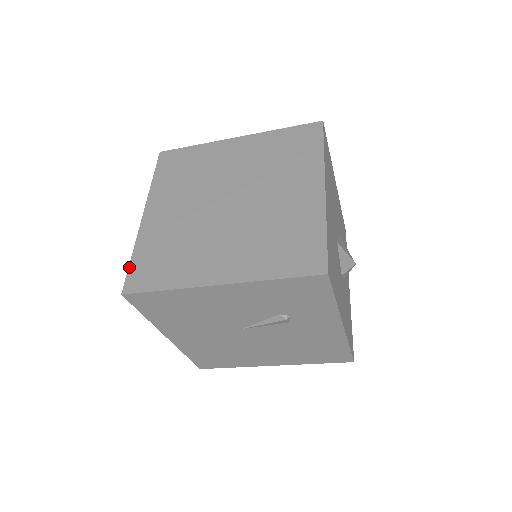
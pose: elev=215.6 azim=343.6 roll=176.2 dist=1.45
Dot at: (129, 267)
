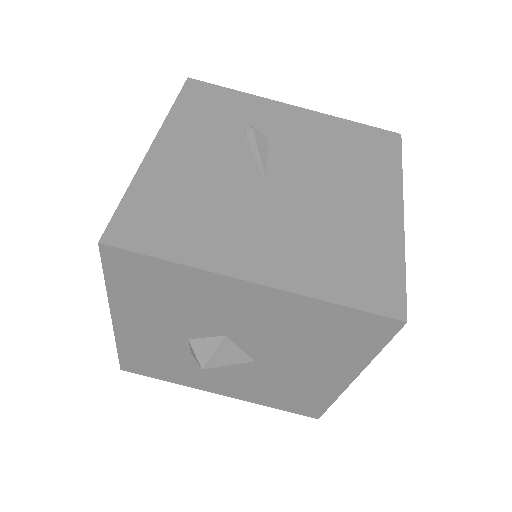
Dot at: (103, 271)
